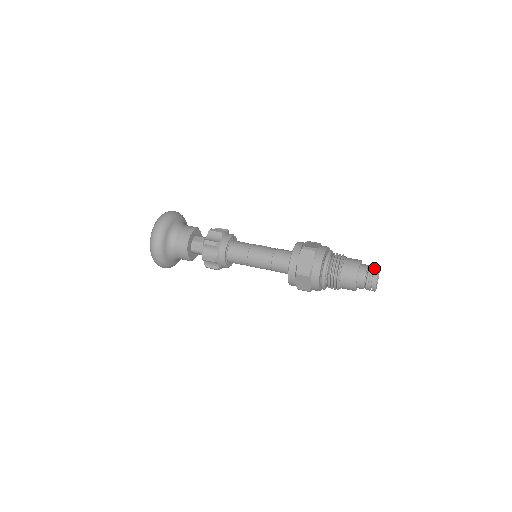
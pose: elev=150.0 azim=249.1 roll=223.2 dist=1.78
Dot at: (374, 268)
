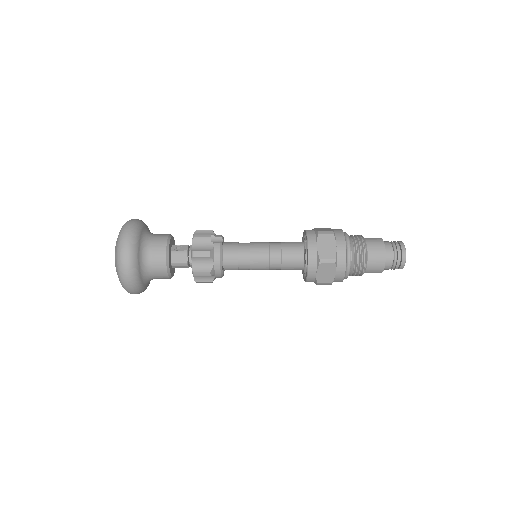
Dot at: (399, 249)
